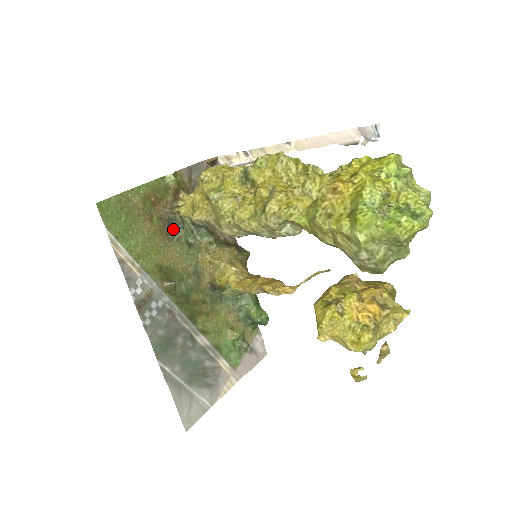
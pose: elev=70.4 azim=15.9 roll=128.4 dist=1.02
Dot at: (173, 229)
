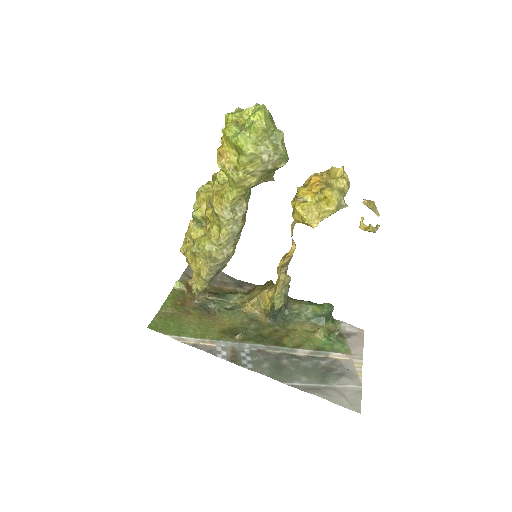
Dot at: (209, 309)
